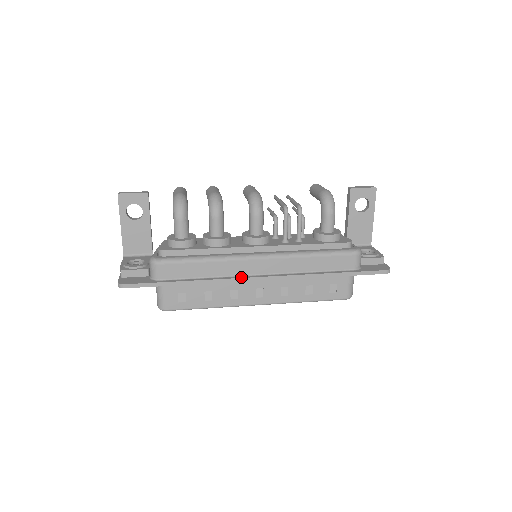
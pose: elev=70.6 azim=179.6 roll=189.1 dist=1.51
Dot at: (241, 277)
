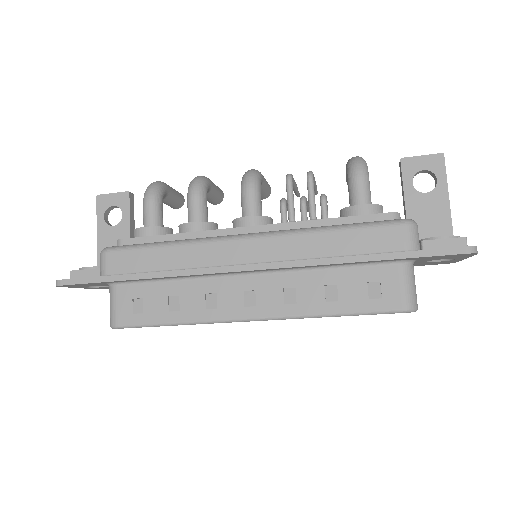
Dot at: (215, 267)
